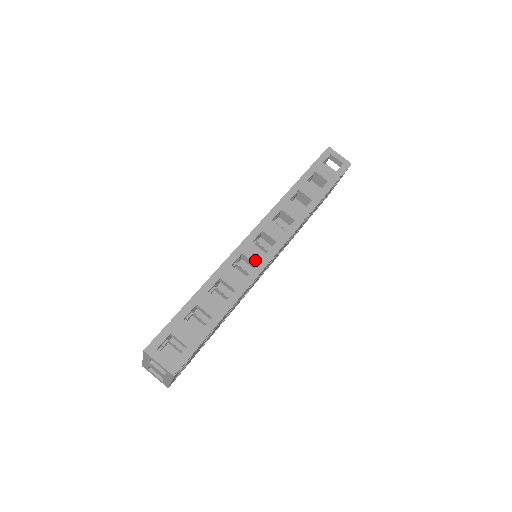
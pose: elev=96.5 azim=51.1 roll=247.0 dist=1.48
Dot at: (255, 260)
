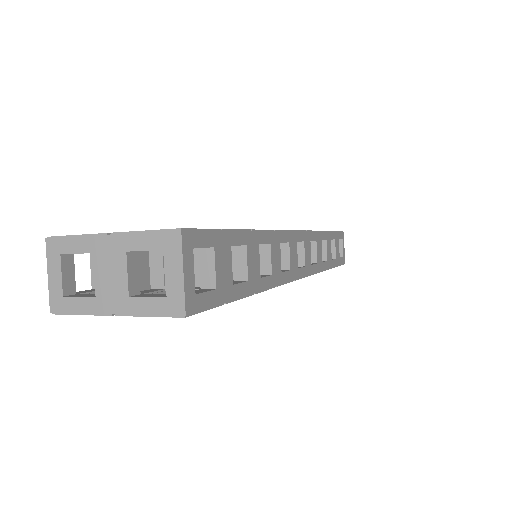
Dot at: (292, 263)
